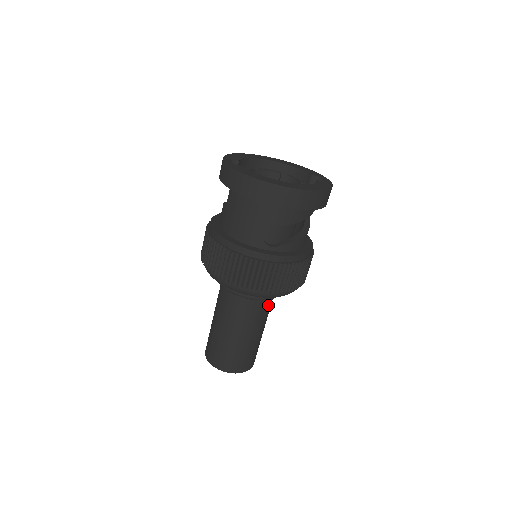
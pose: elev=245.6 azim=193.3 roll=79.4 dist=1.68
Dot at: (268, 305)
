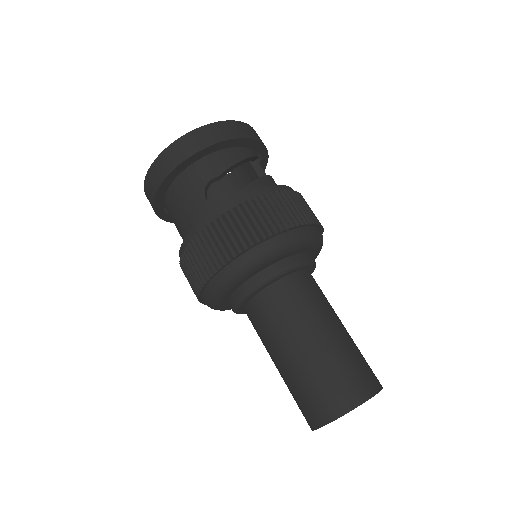
Dot at: (308, 286)
